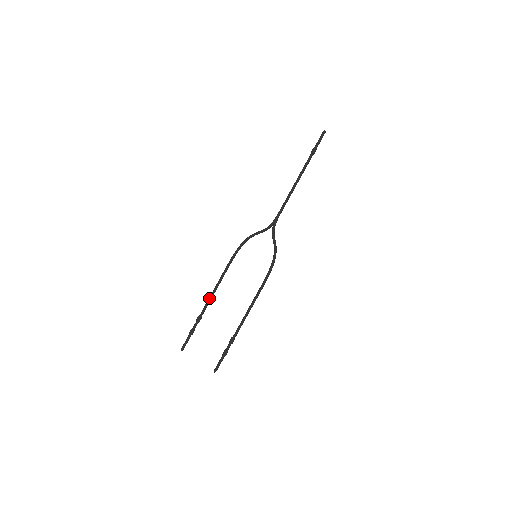
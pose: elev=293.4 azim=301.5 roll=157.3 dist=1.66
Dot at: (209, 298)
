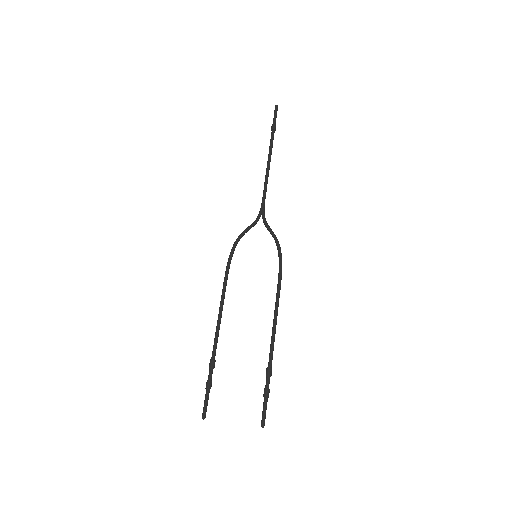
Dot at: (216, 330)
